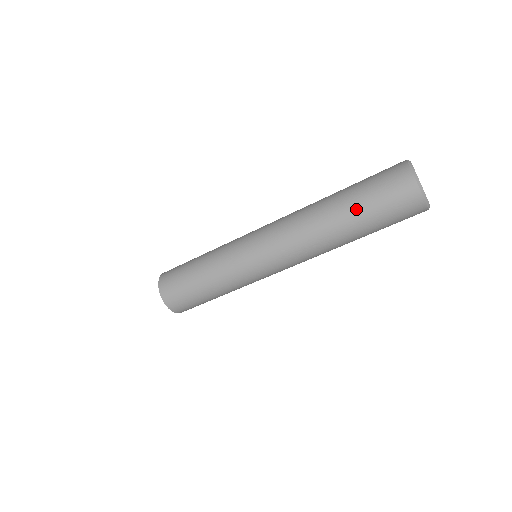
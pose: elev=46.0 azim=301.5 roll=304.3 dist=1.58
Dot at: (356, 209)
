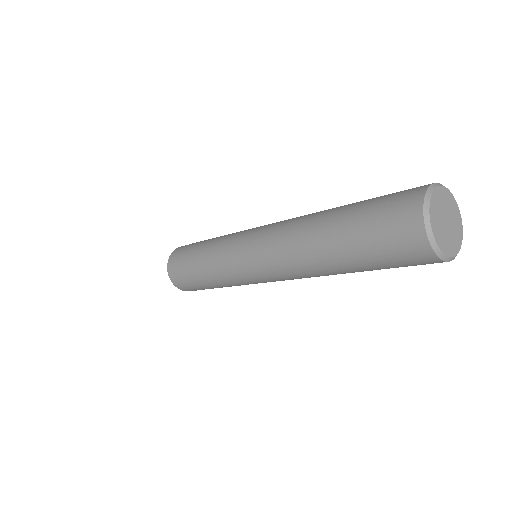
Dot at: (353, 259)
